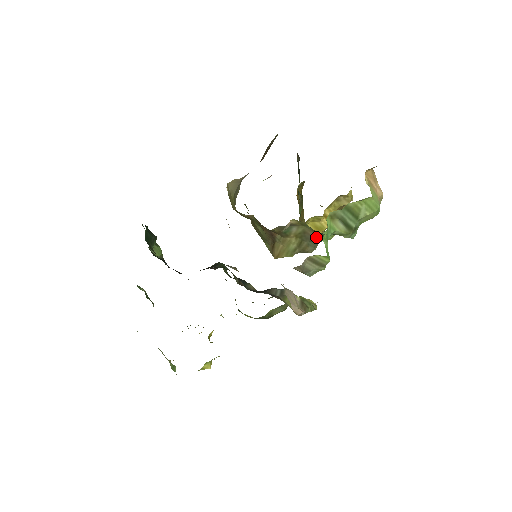
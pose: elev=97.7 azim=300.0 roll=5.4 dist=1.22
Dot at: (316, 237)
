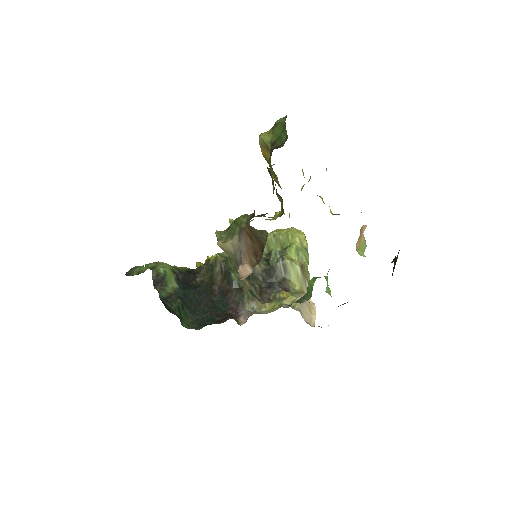
Dot at: occluded
